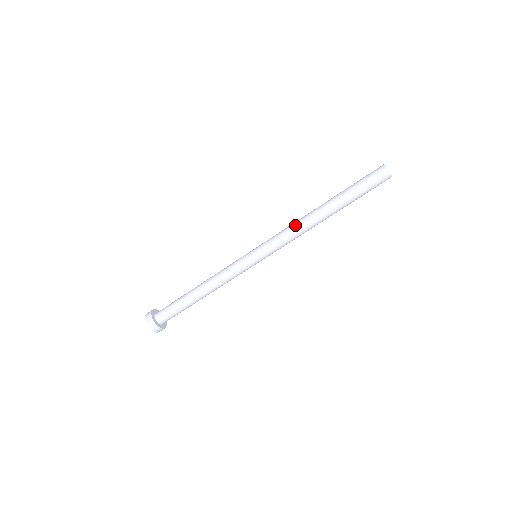
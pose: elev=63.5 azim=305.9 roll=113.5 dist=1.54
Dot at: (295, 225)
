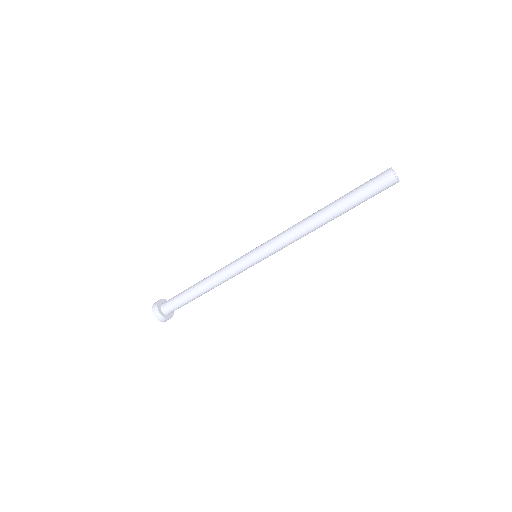
Dot at: (294, 227)
